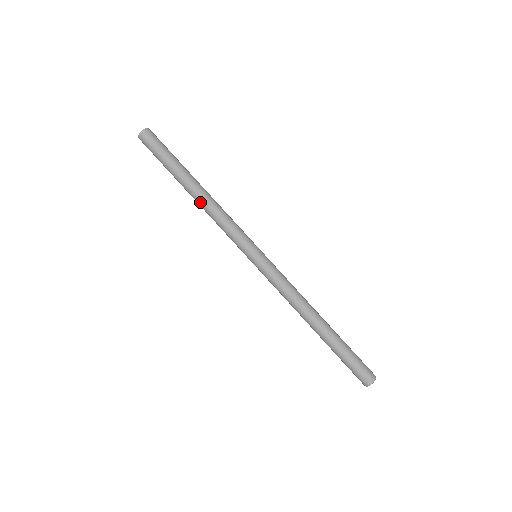
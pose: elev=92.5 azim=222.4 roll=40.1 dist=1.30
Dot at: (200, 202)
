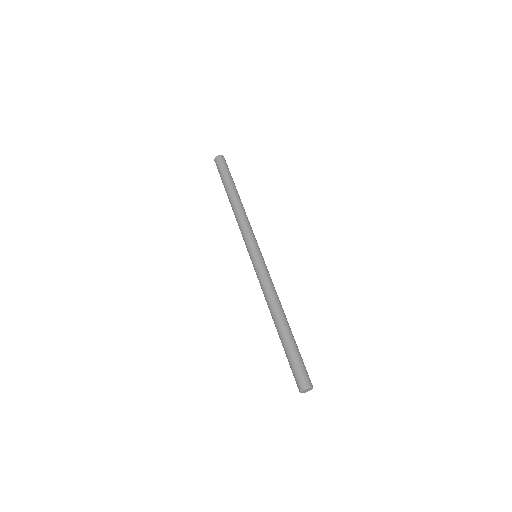
Dot at: (234, 206)
